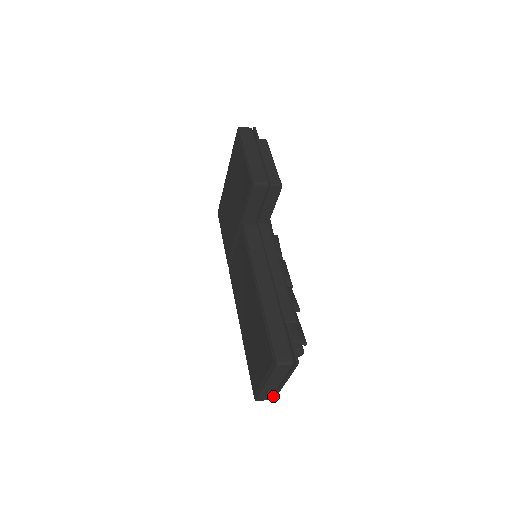
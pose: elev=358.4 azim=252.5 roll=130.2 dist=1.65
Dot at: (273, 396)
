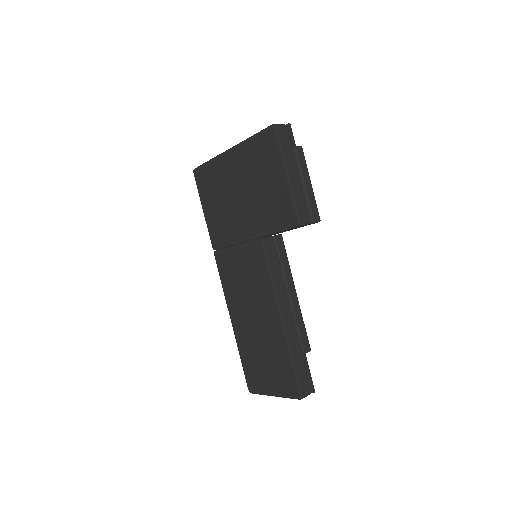
Dot at: occluded
